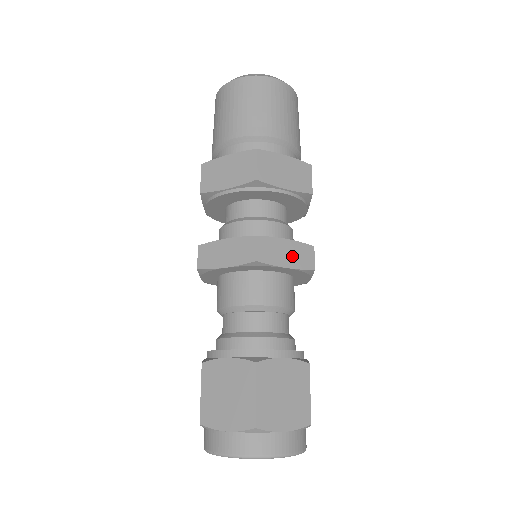
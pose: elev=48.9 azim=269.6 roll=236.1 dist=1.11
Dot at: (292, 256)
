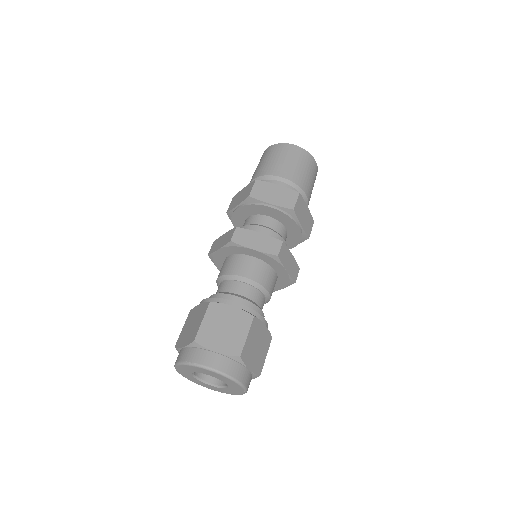
Dot at: (291, 266)
